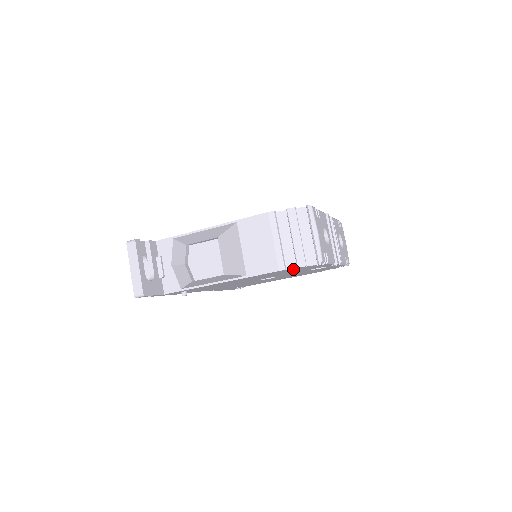
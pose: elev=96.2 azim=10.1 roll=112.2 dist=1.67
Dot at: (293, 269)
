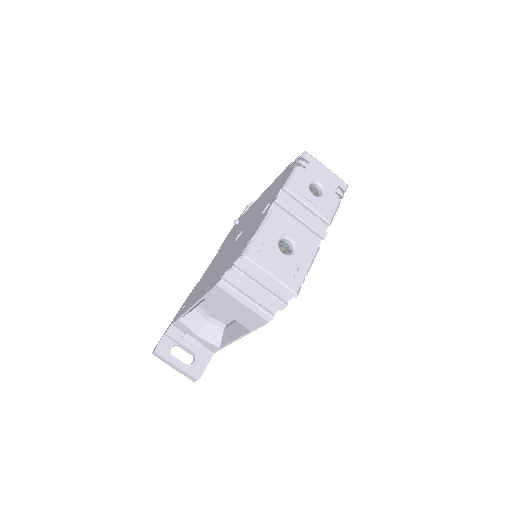
Dot at: occluded
